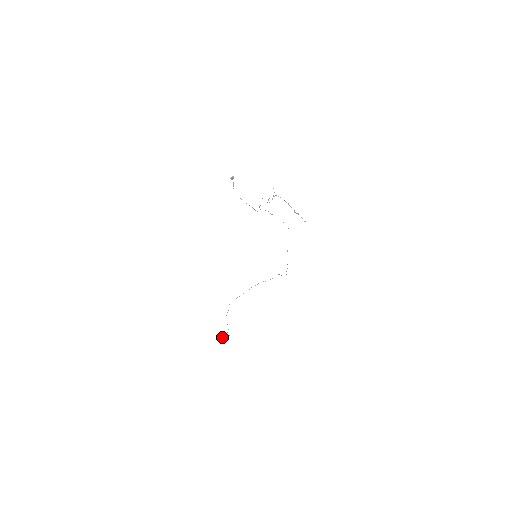
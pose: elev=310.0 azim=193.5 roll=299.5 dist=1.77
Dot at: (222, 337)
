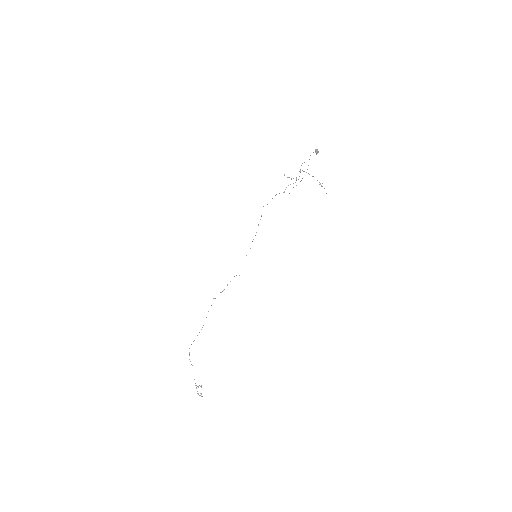
Dot at: (198, 393)
